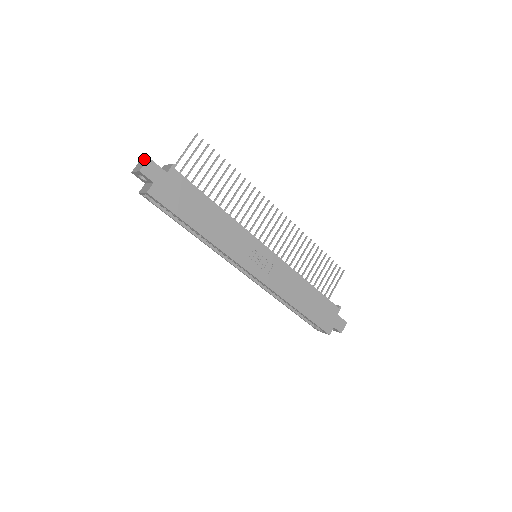
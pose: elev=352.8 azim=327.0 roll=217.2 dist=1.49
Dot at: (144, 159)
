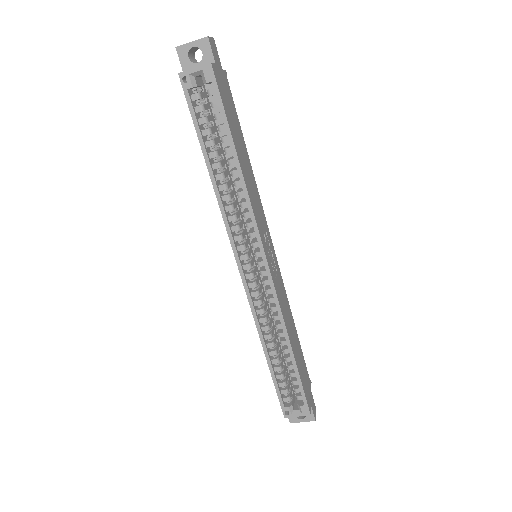
Dot at: occluded
